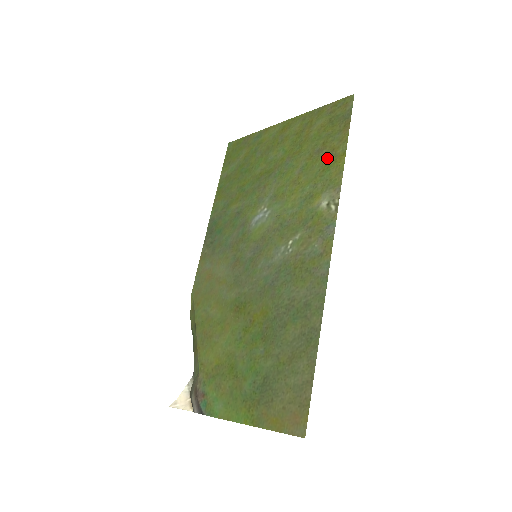
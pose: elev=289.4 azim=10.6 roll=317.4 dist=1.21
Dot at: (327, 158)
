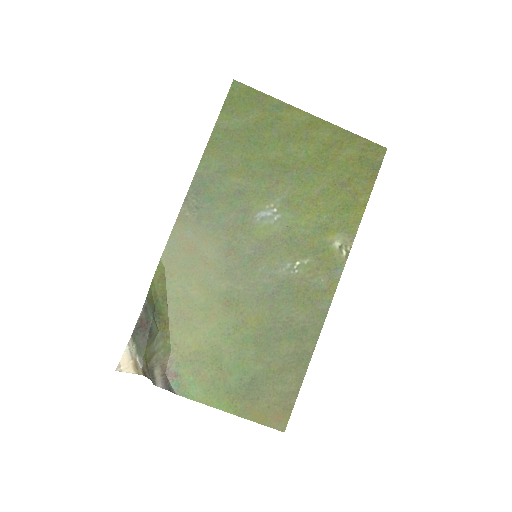
Dot at: (349, 198)
